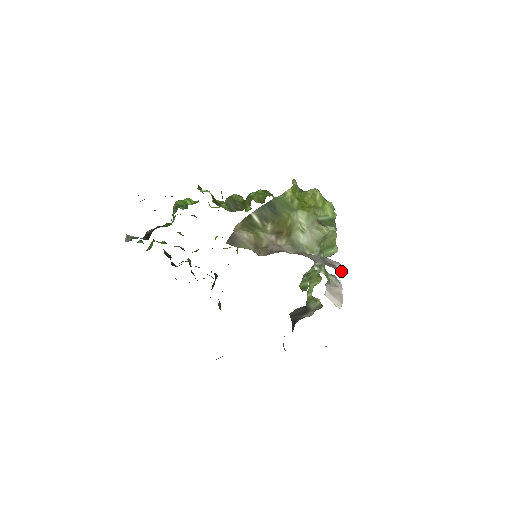
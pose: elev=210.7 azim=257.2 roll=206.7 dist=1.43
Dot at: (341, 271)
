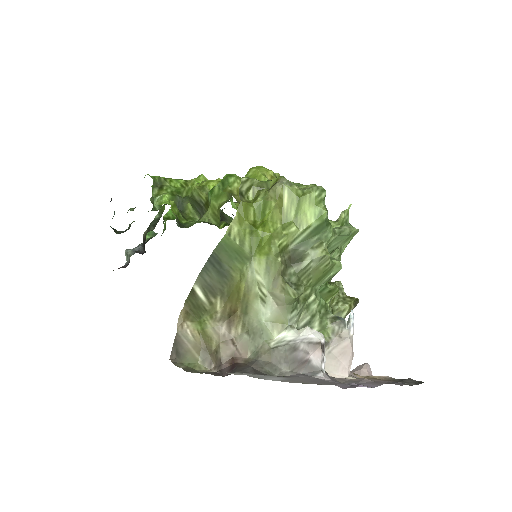
Dot at: (319, 369)
